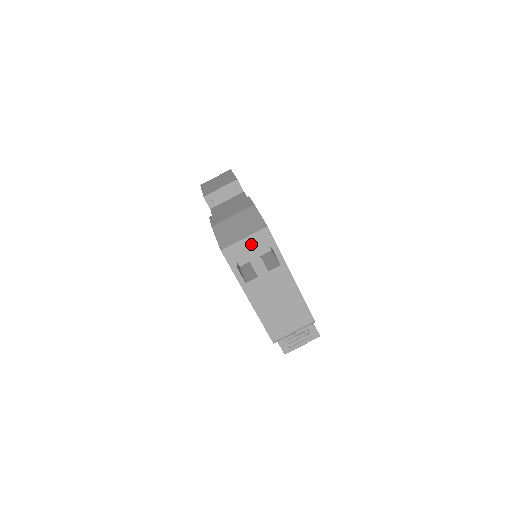
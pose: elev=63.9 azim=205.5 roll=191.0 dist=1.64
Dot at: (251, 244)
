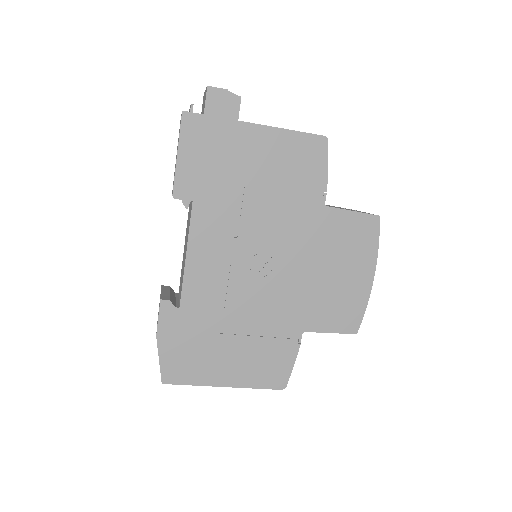
Dot at: occluded
